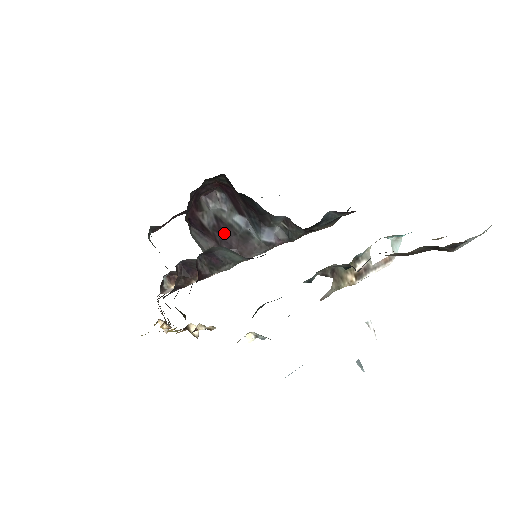
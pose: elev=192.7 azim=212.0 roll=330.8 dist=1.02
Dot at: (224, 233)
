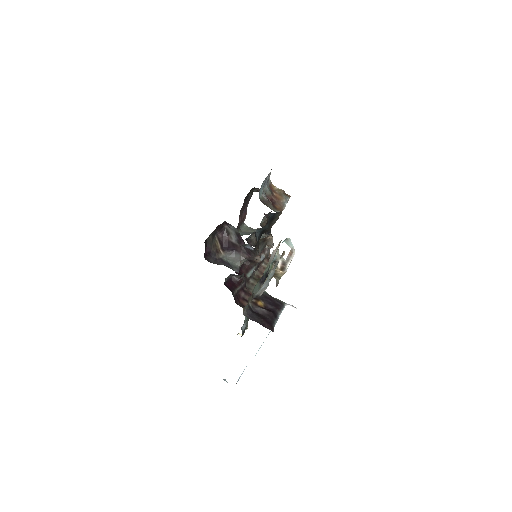
Dot at: (243, 242)
